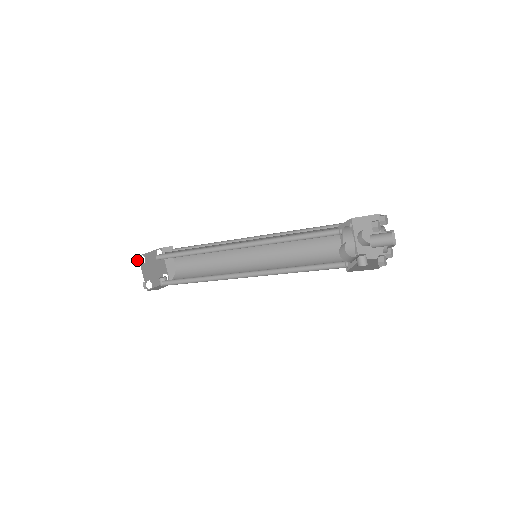
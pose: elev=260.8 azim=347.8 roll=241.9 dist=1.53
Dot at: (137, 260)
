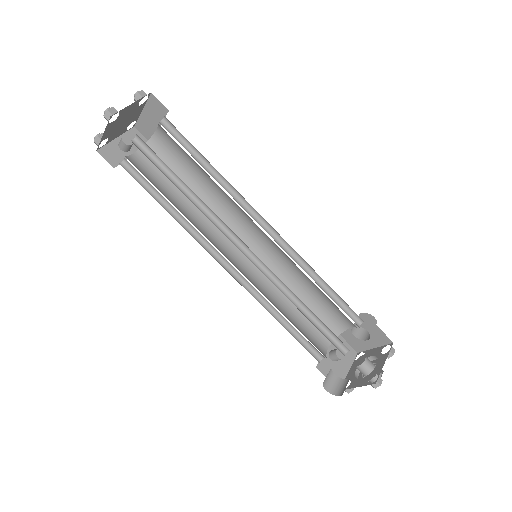
Dot at: (106, 116)
